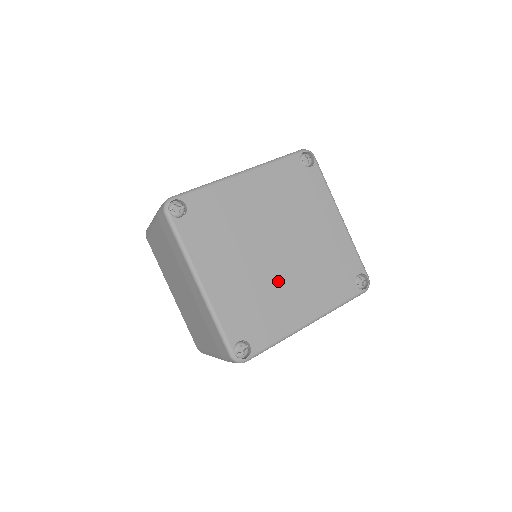
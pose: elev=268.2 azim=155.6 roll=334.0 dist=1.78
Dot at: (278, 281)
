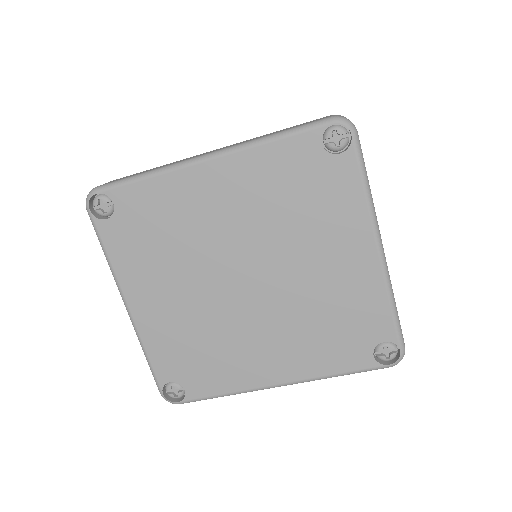
Dot at: (238, 325)
